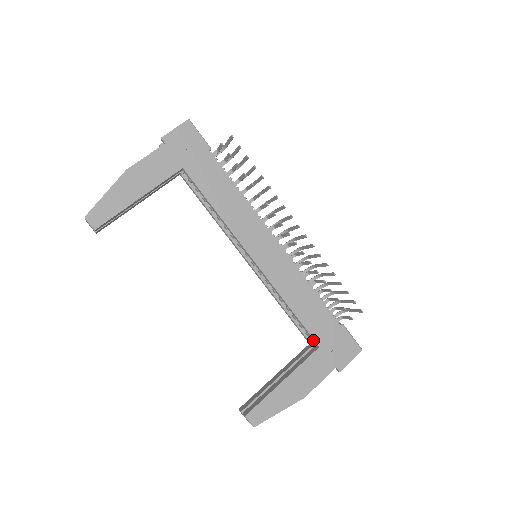
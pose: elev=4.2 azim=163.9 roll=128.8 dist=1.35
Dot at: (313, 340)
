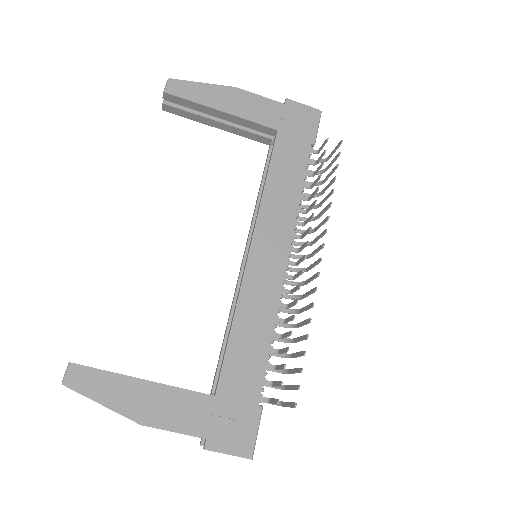
Dot at: (217, 383)
